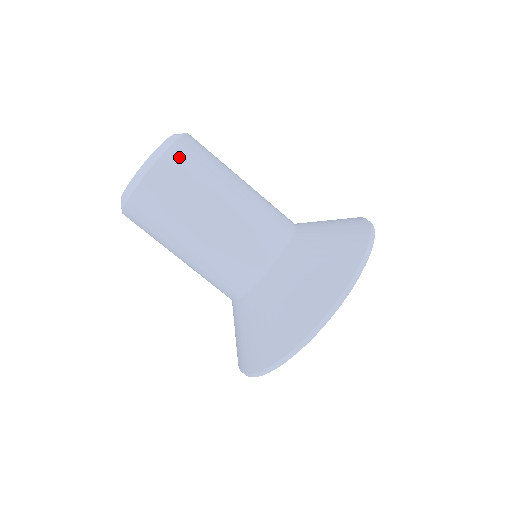
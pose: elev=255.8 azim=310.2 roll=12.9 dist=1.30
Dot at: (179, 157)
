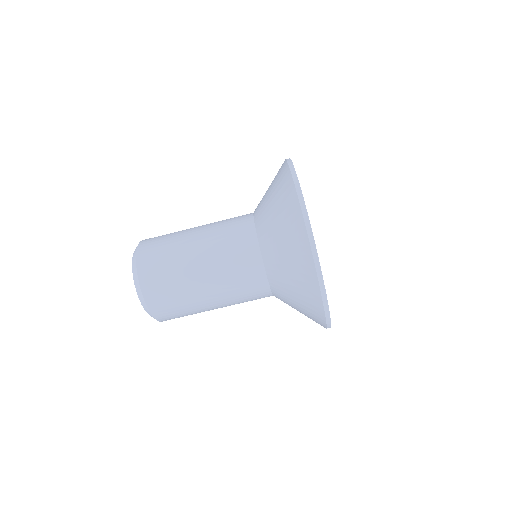
Dot at: (155, 299)
